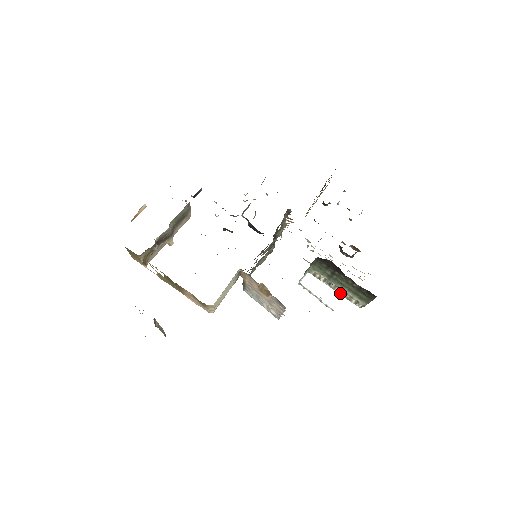
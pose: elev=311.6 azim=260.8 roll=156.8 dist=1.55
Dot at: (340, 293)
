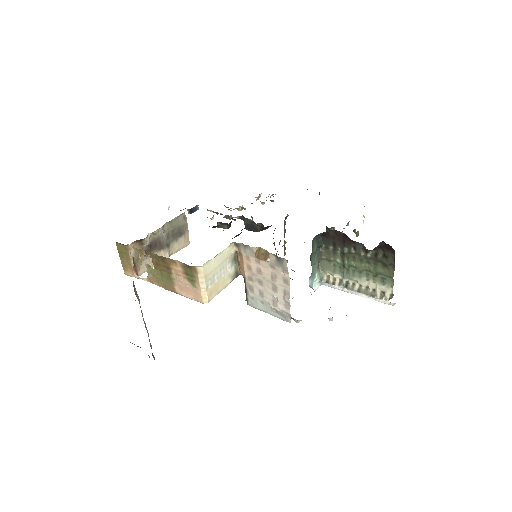
Dot at: (361, 291)
